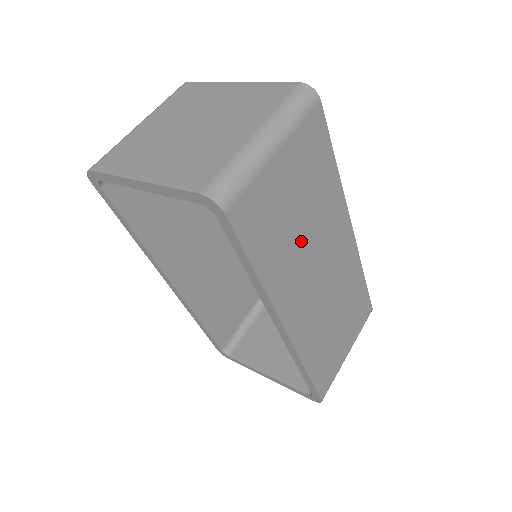
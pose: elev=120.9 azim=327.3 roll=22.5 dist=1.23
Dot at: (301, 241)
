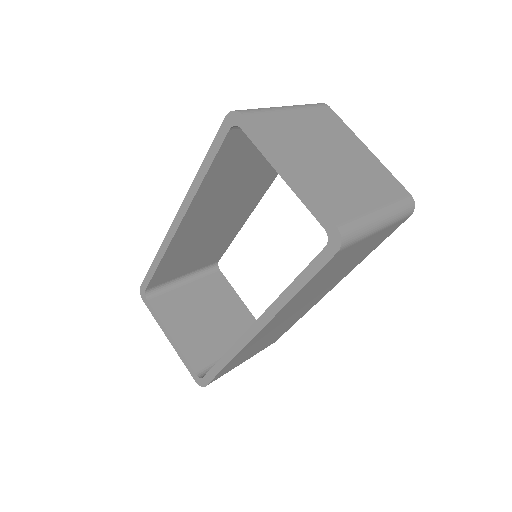
Dot at: (320, 286)
